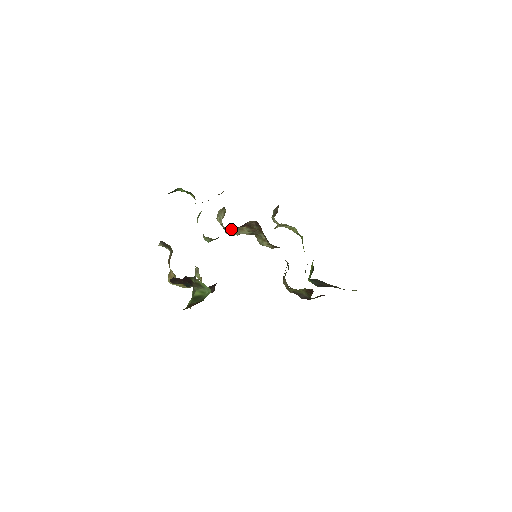
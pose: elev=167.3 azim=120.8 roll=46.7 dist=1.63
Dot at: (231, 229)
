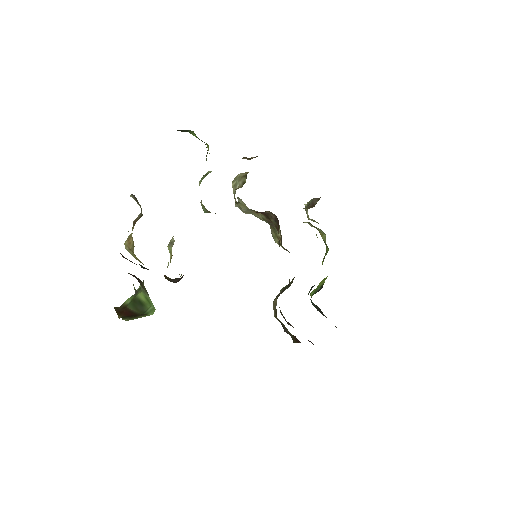
Dot at: (243, 206)
